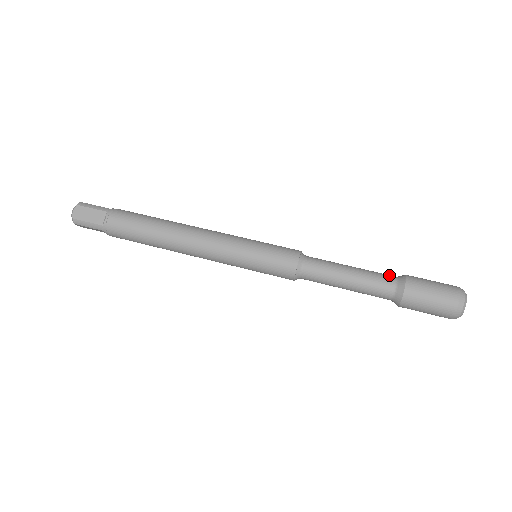
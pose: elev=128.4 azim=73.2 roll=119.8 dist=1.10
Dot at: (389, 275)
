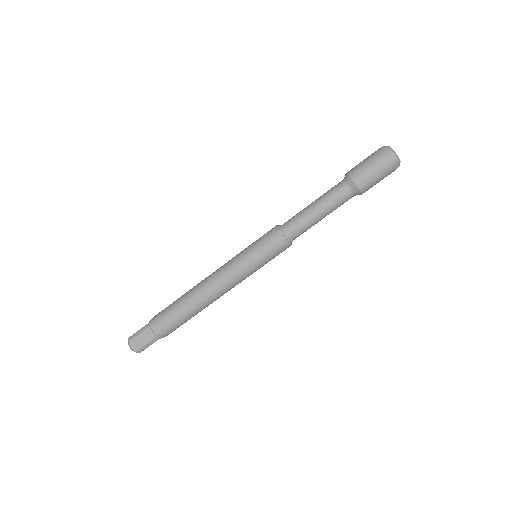
Dot at: (338, 184)
